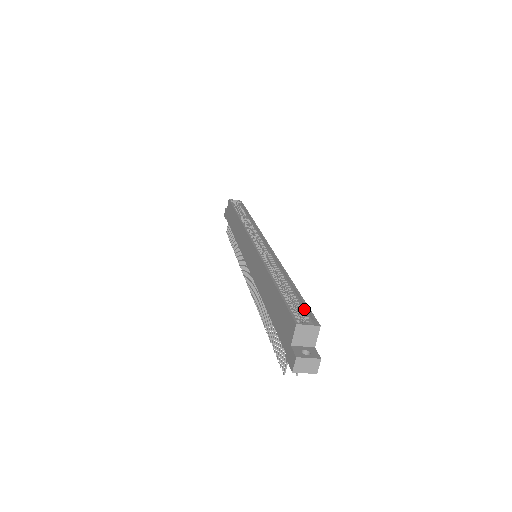
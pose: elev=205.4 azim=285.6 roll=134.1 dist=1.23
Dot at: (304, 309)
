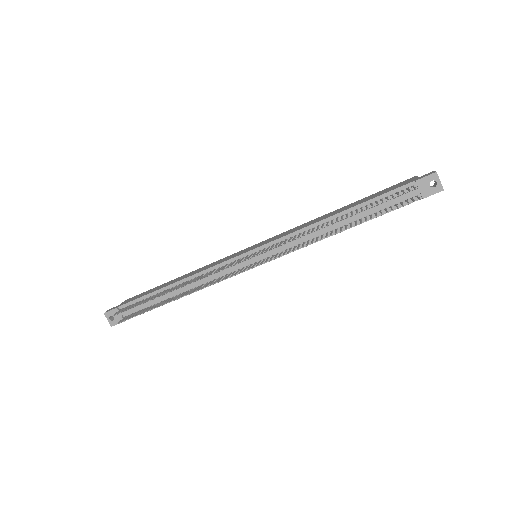
Dot at: occluded
